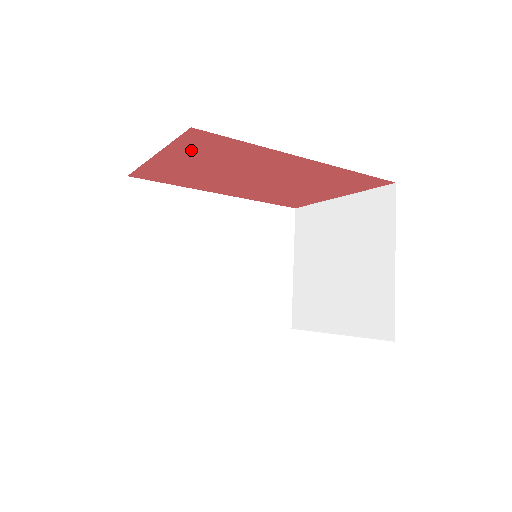
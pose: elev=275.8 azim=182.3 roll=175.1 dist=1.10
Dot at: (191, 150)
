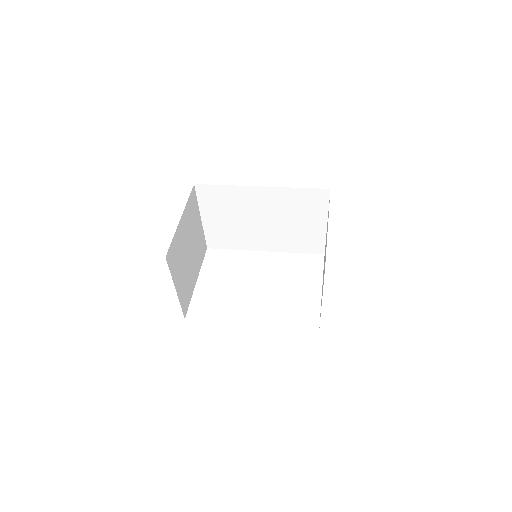
Dot at: occluded
